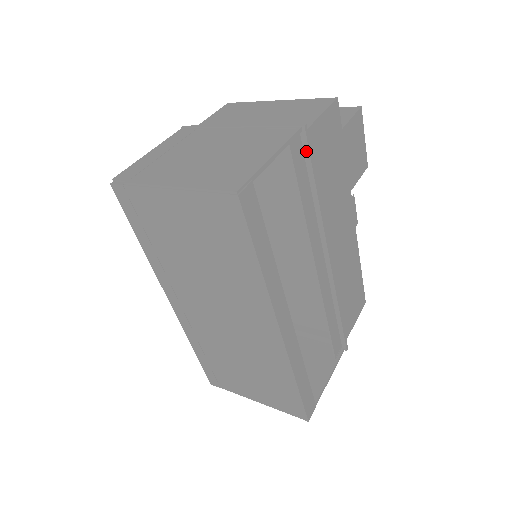
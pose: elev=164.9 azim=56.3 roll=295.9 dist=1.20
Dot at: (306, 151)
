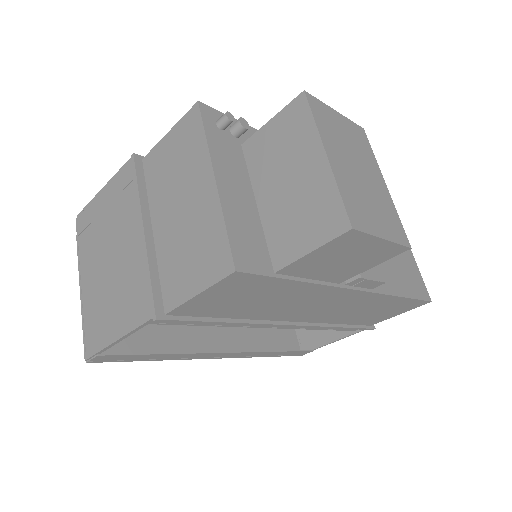
Dot at: (180, 318)
